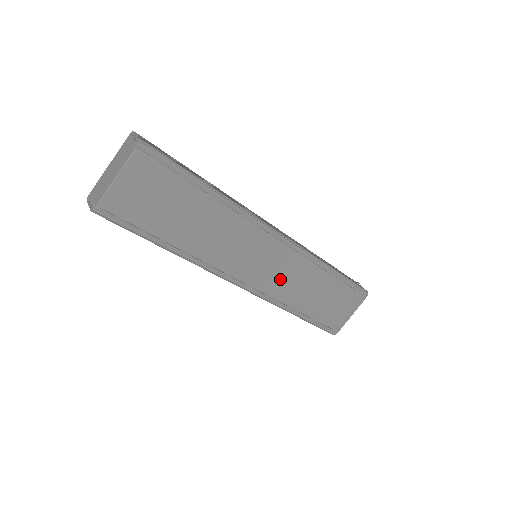
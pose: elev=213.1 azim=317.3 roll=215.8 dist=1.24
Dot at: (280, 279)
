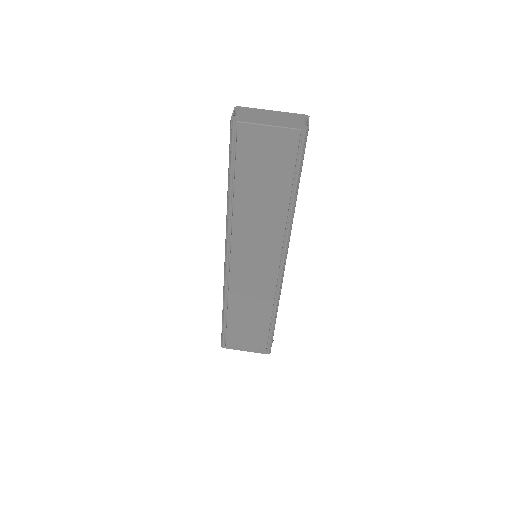
Dot at: (248, 284)
